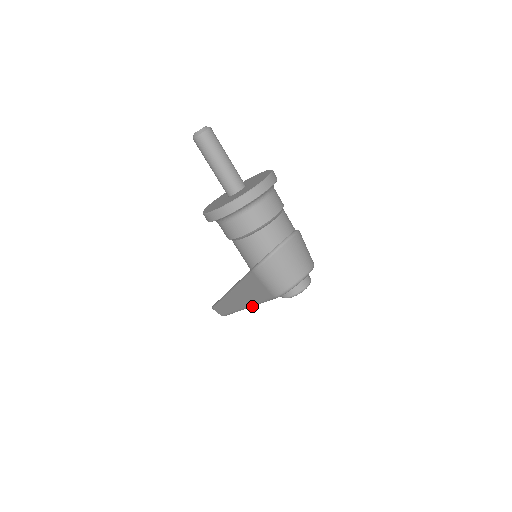
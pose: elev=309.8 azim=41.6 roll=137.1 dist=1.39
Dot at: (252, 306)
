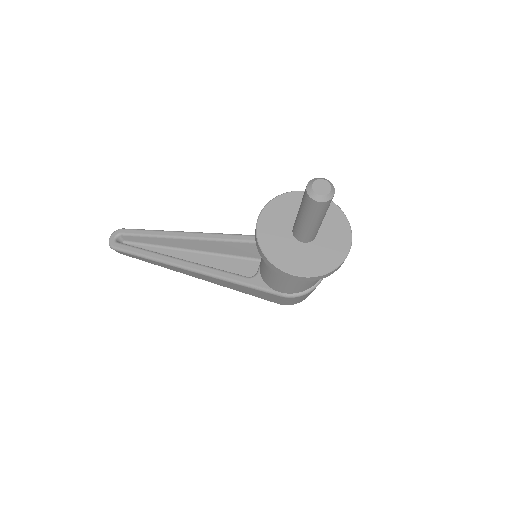
Dot at: occluded
